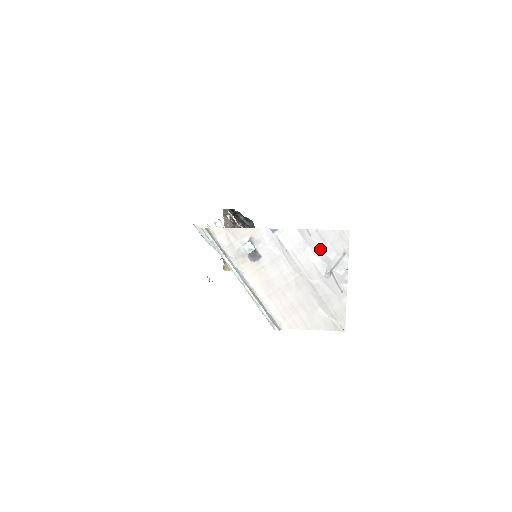
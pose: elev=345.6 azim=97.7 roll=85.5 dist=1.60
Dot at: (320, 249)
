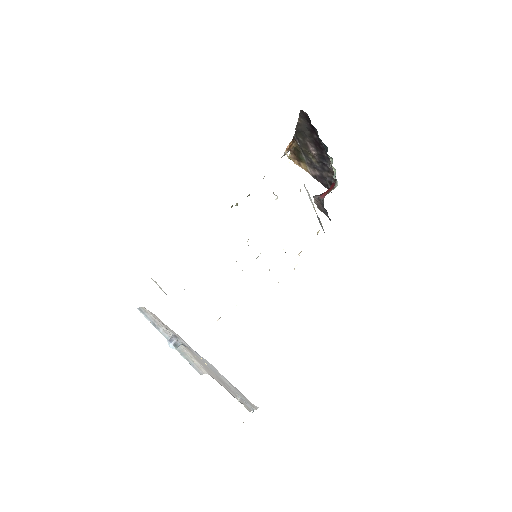
Dot at: (234, 388)
